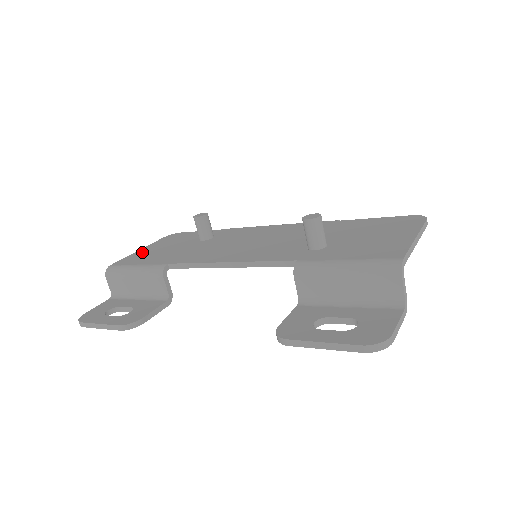
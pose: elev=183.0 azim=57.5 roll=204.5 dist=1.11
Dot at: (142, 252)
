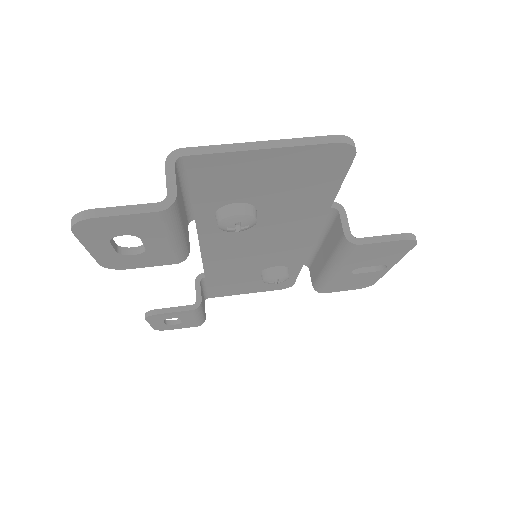
Dot at: occluded
